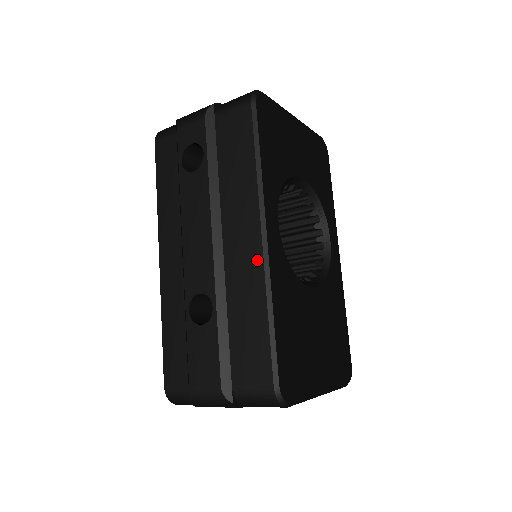
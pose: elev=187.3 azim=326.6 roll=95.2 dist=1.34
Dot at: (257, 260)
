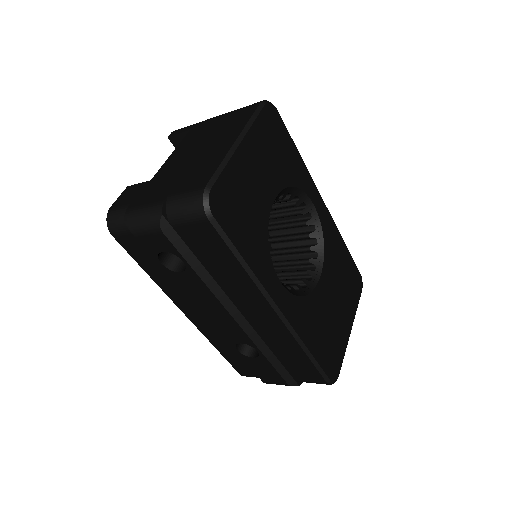
Dot at: (281, 328)
